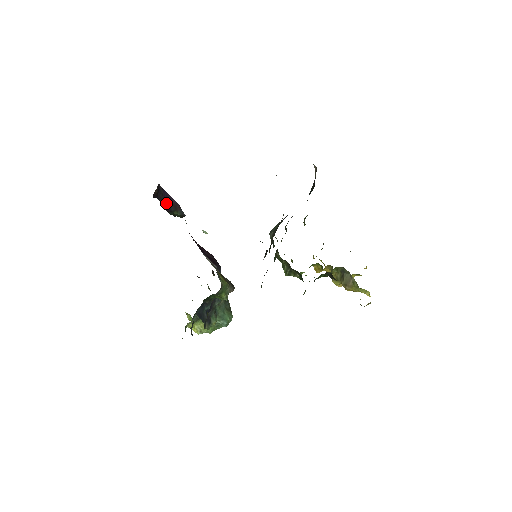
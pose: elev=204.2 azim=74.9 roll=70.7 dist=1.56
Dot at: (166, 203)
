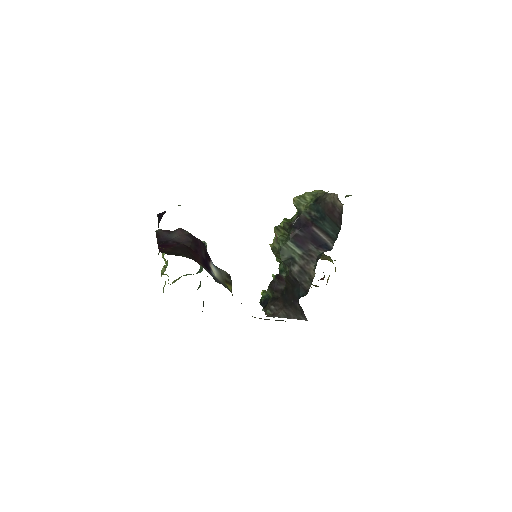
Dot at: occluded
